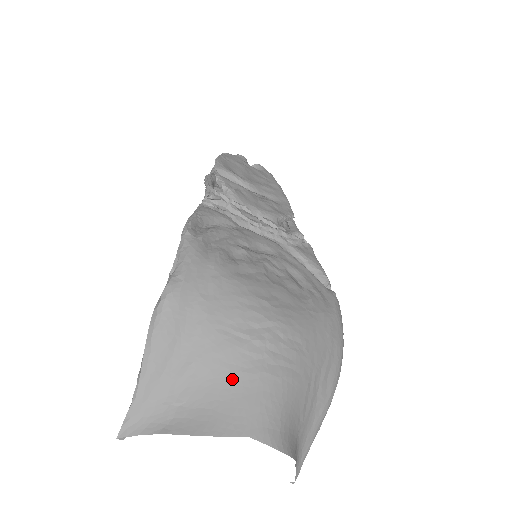
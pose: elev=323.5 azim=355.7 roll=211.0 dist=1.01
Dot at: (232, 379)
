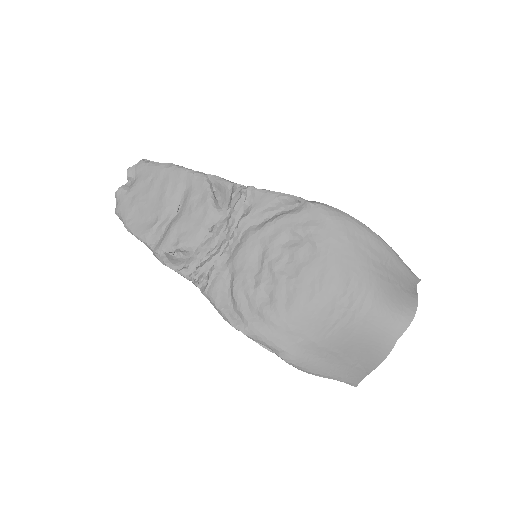
Dot at: (360, 337)
